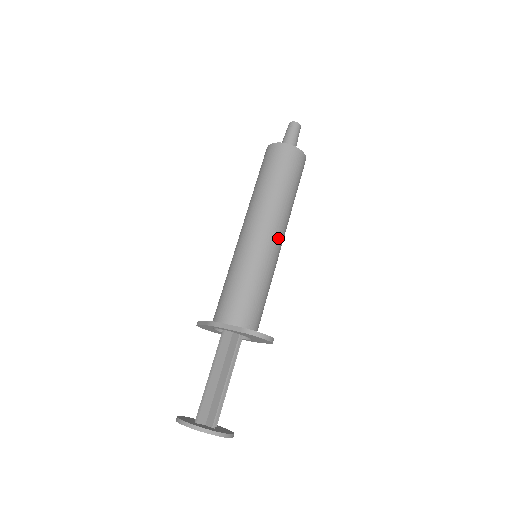
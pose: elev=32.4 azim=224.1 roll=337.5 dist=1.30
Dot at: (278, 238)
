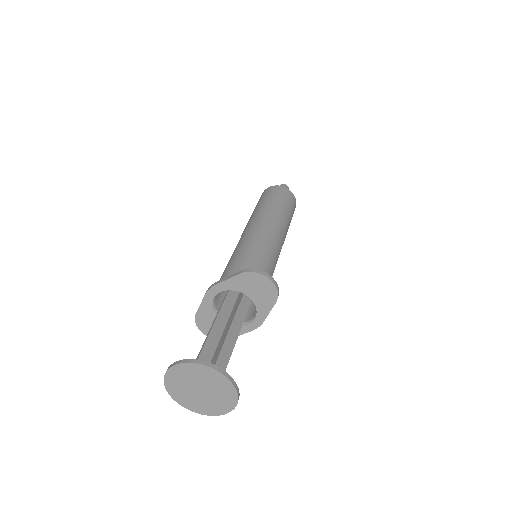
Dot at: (276, 235)
